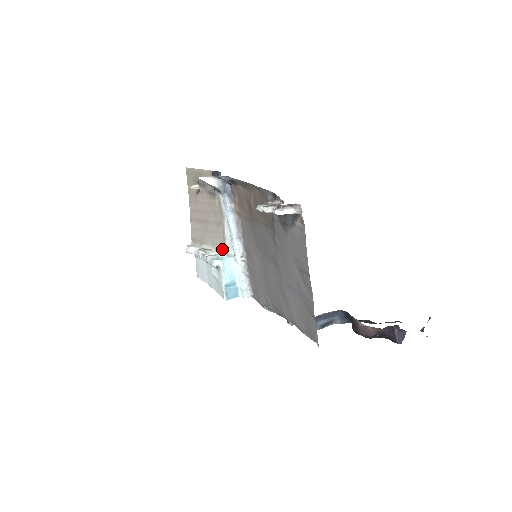
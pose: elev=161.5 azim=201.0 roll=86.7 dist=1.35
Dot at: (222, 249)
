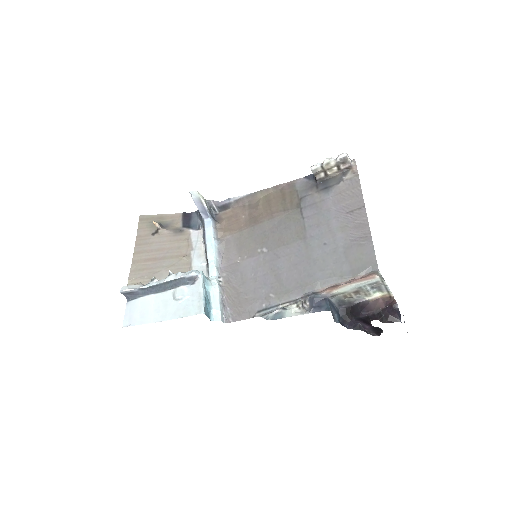
Dot at: occluded
